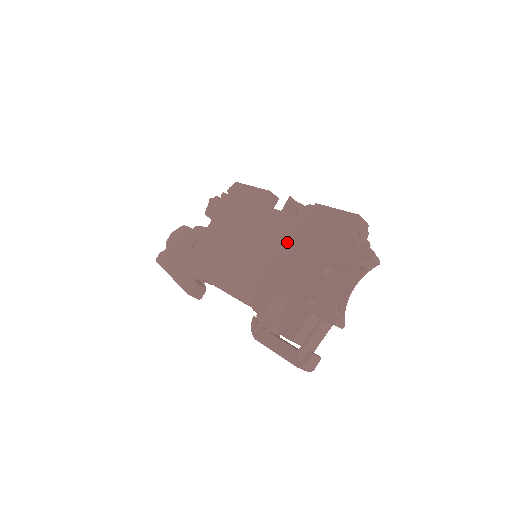
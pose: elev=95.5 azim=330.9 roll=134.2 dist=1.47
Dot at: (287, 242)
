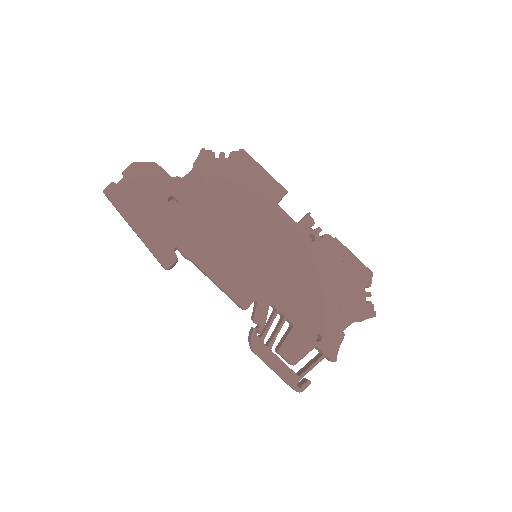
Dot at: (301, 264)
